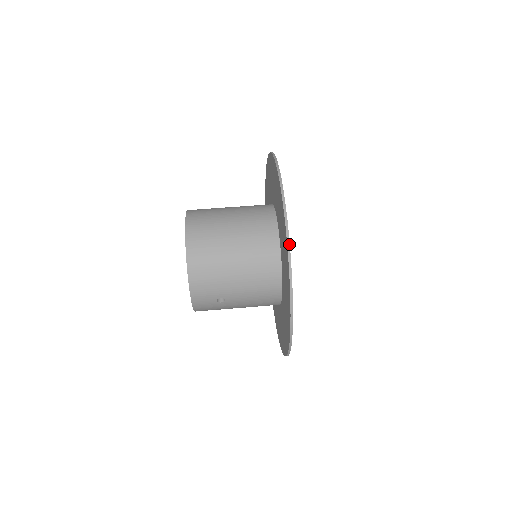
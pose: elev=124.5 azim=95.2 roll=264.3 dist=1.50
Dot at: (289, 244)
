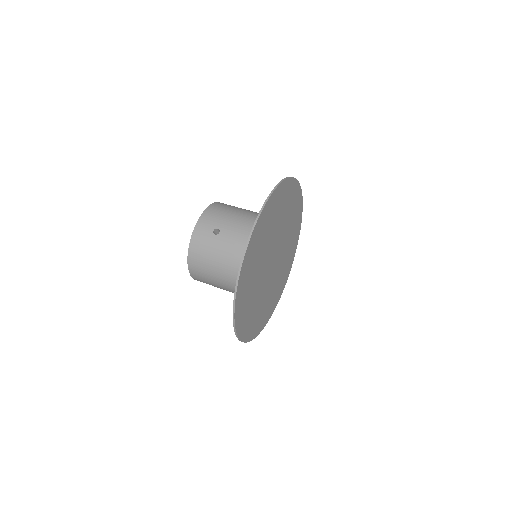
Dot at: (289, 177)
